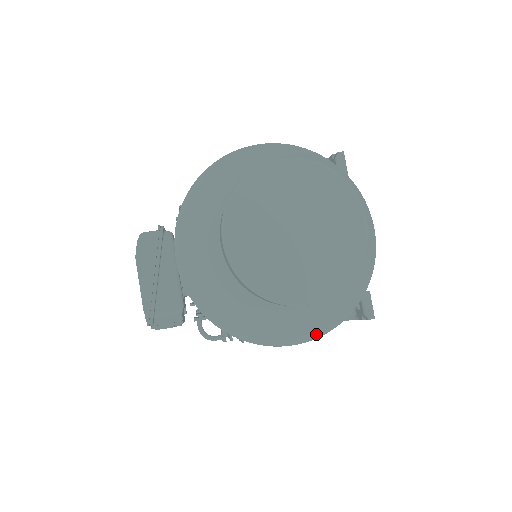
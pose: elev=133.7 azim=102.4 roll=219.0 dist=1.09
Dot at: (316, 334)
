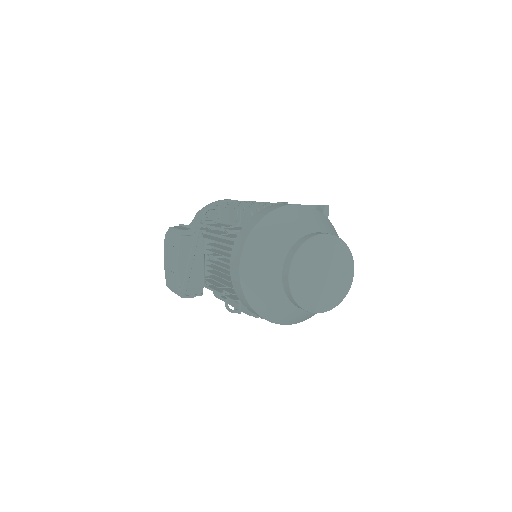
Dot at: (305, 319)
